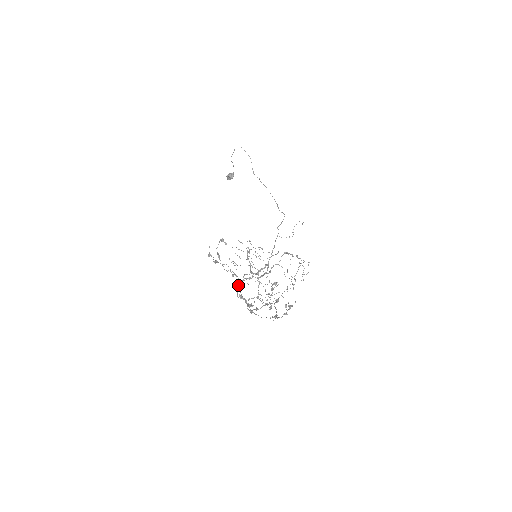
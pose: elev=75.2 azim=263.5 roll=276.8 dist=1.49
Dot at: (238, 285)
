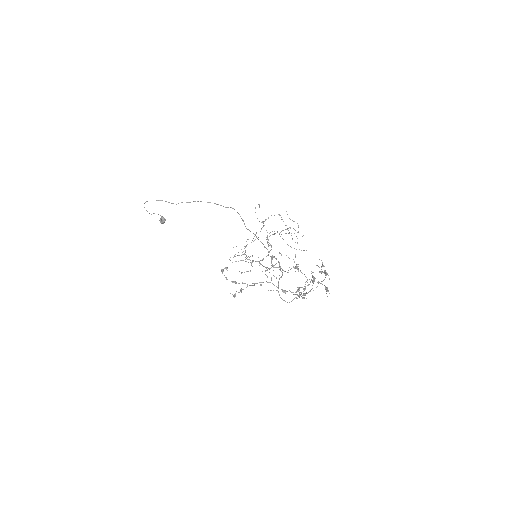
Dot at: occluded
